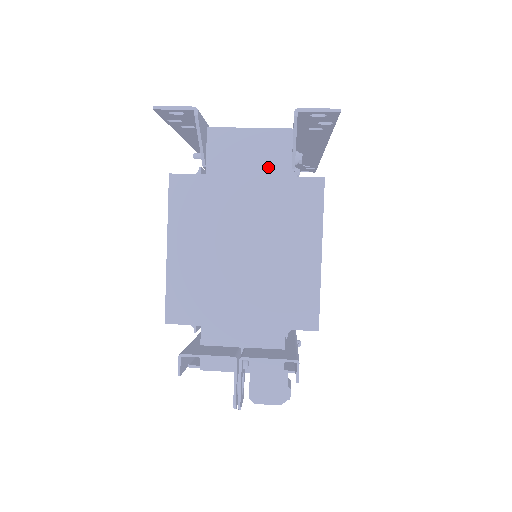
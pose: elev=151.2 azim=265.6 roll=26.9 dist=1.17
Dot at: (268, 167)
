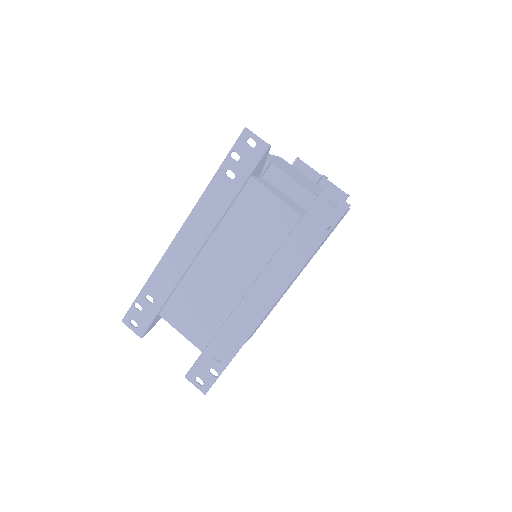
Dot at: occluded
